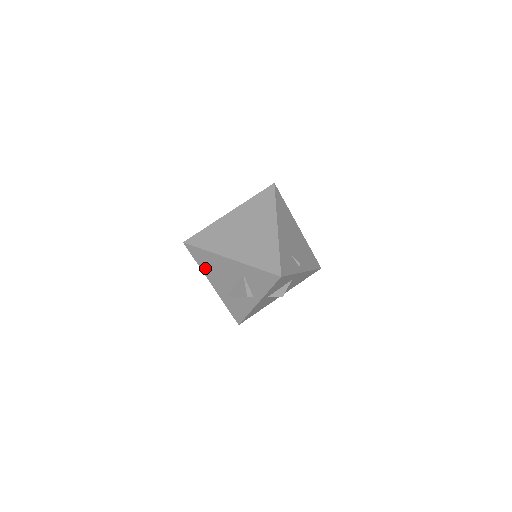
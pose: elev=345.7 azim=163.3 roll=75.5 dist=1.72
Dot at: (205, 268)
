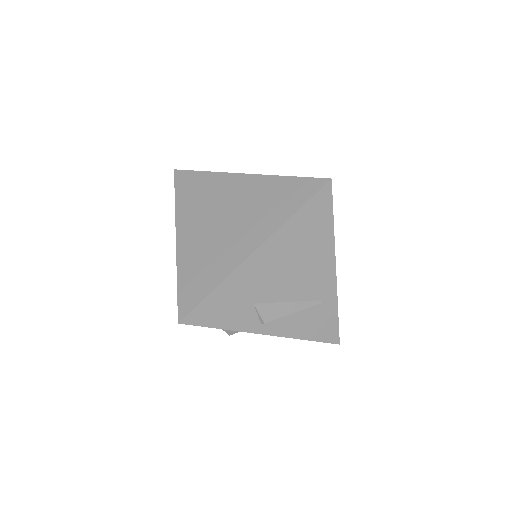
Dot at: occluded
